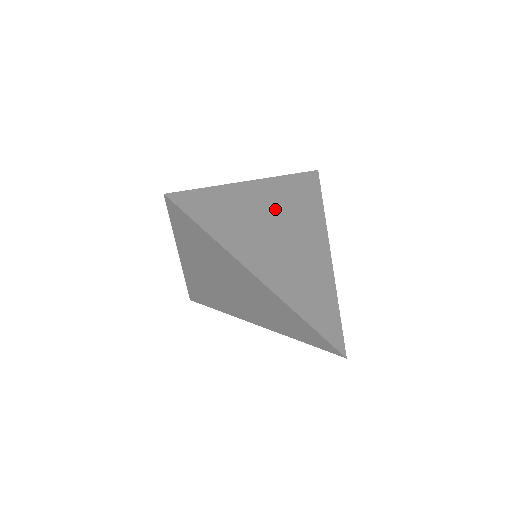
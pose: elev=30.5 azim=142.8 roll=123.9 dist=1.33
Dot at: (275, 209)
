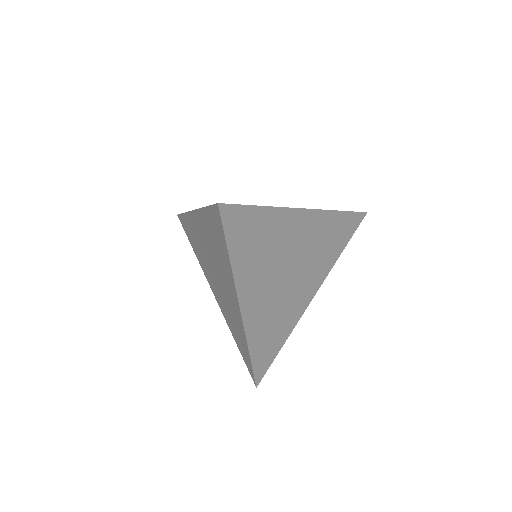
Dot at: occluded
